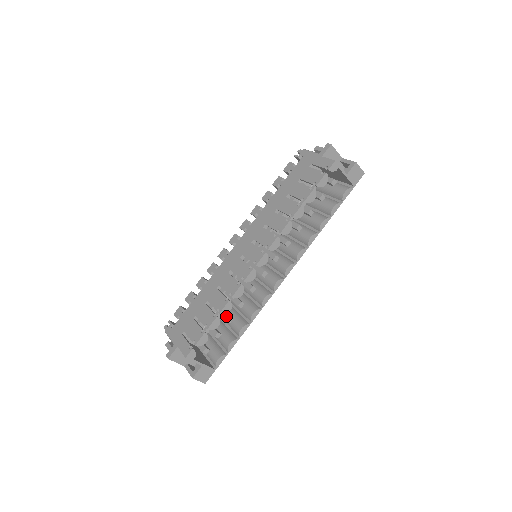
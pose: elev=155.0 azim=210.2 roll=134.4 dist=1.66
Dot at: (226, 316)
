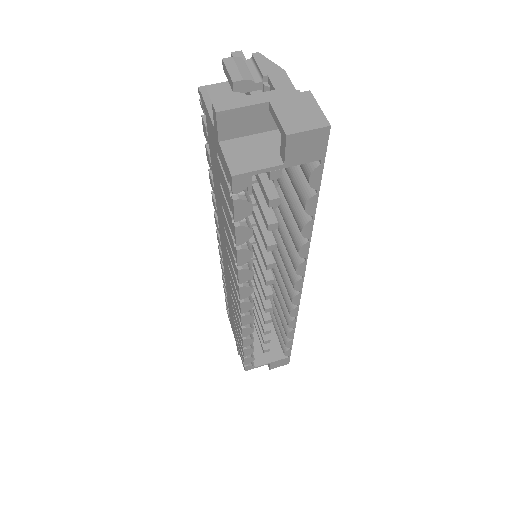
Dot at: (262, 328)
